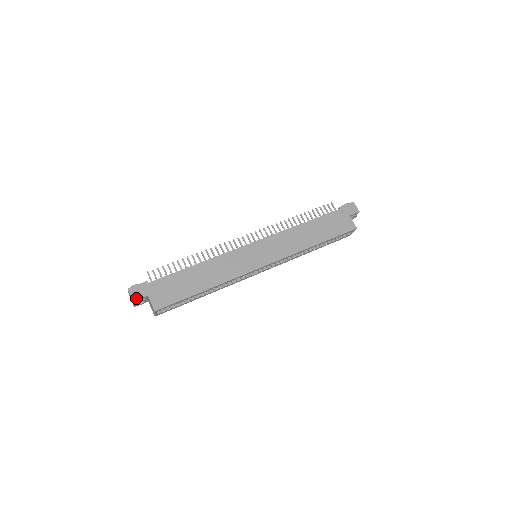
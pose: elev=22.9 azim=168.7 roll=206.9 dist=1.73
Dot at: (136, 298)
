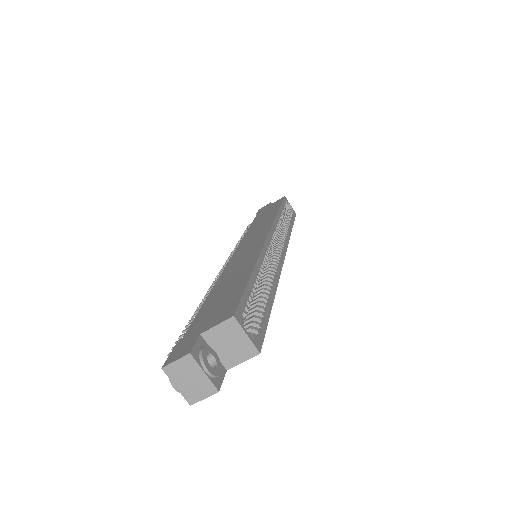
Dot at: (188, 350)
